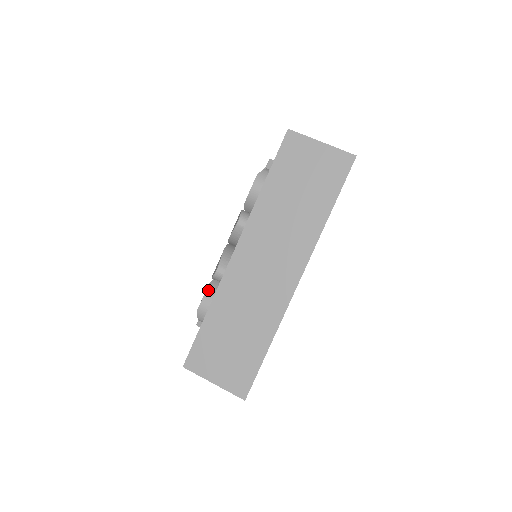
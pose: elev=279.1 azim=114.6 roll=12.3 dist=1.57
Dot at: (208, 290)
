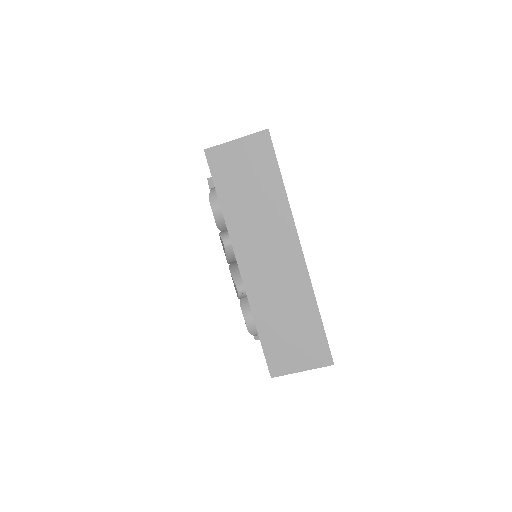
Dot at: (243, 309)
